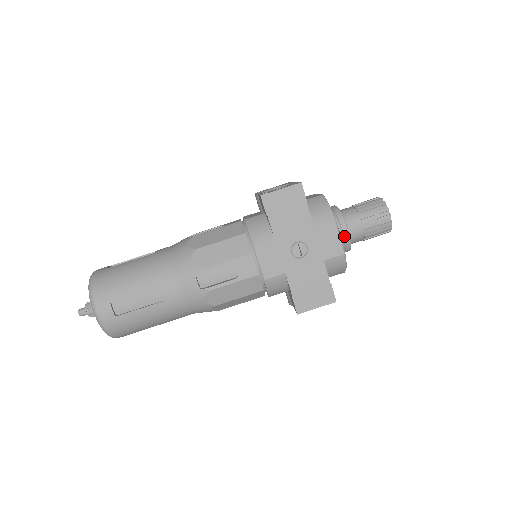
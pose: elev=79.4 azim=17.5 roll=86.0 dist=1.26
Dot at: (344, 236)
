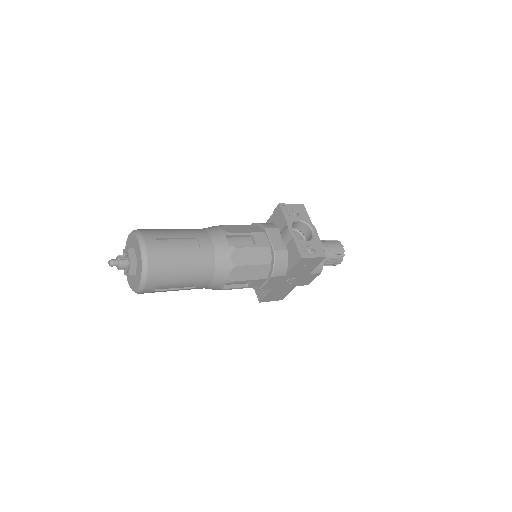
Dot at: occluded
